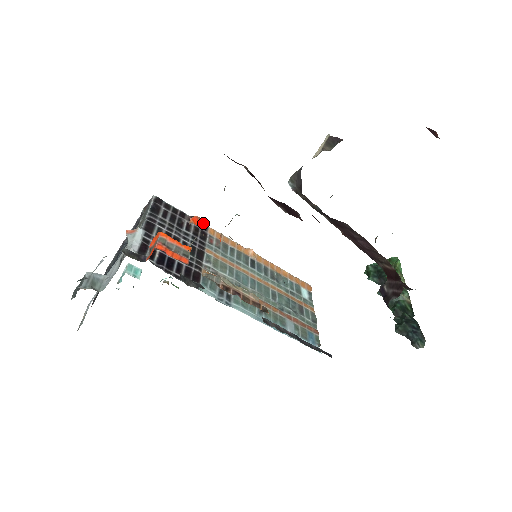
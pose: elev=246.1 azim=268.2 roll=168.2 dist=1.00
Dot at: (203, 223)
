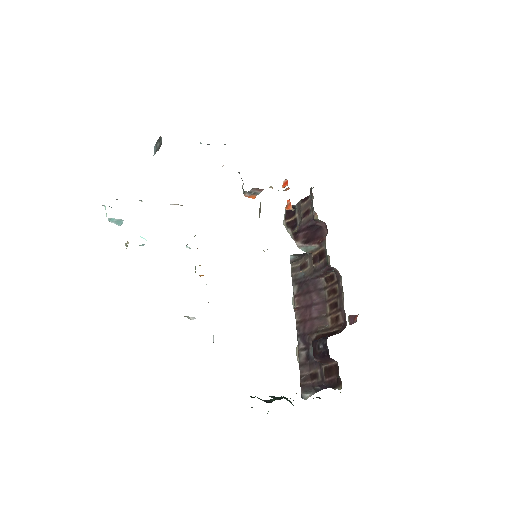
Dot at: occluded
